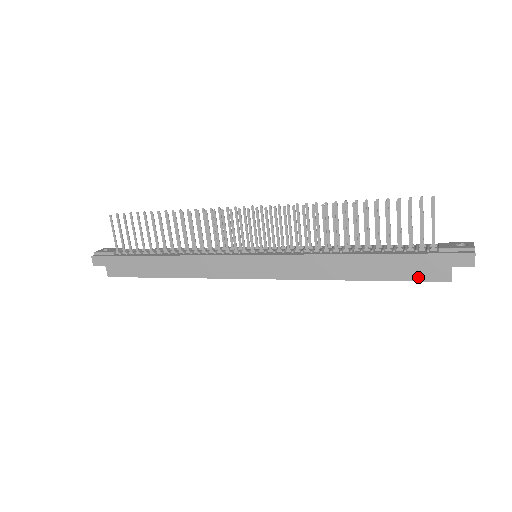
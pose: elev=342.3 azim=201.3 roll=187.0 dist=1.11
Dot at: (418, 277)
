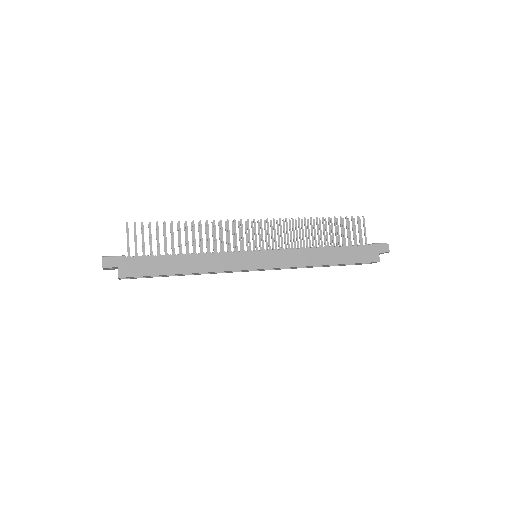
Dot at: (363, 260)
